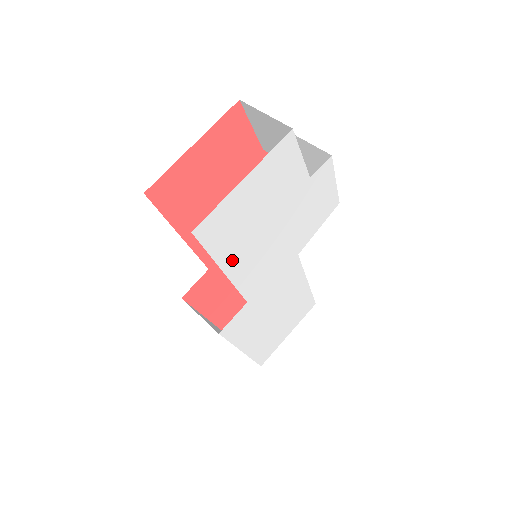
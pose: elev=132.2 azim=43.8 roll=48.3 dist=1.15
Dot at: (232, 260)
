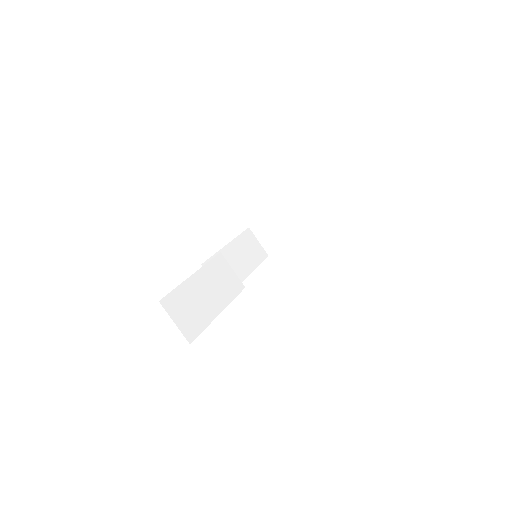
Dot at: occluded
